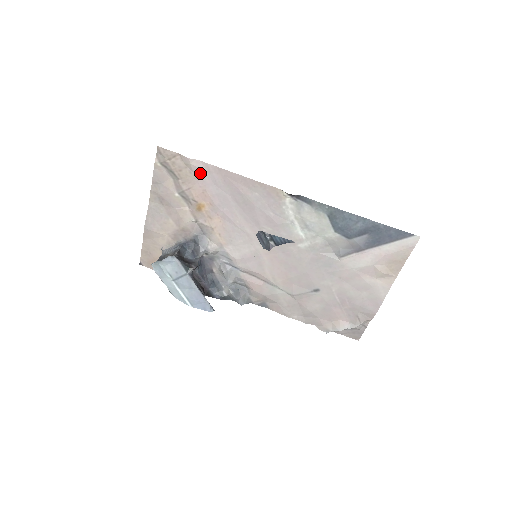
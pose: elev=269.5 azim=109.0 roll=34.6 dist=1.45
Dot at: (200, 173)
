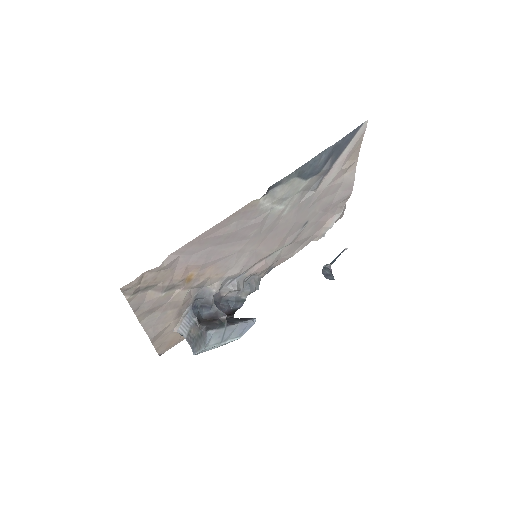
Dot at: (175, 262)
